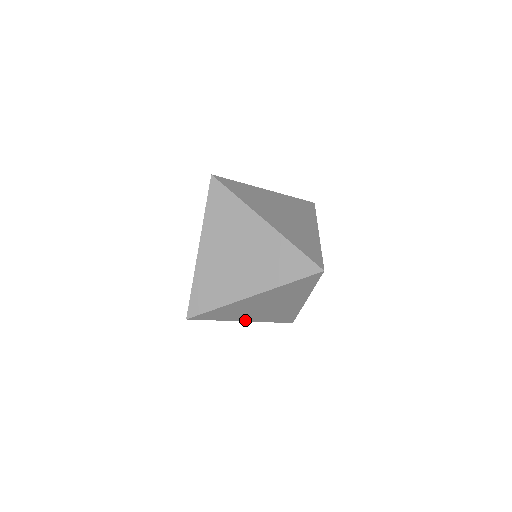
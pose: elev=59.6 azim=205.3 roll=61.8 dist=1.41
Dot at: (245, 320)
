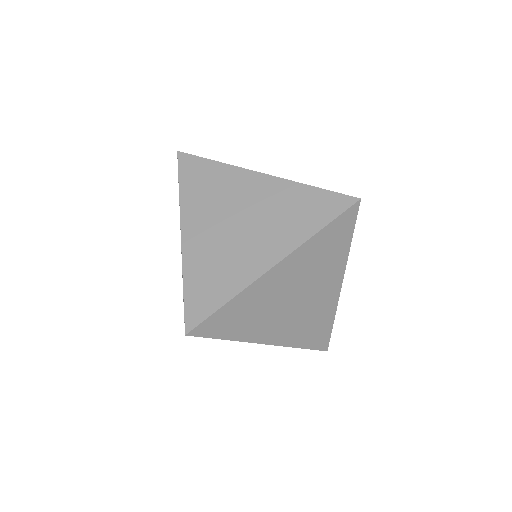
Dot at: (267, 341)
